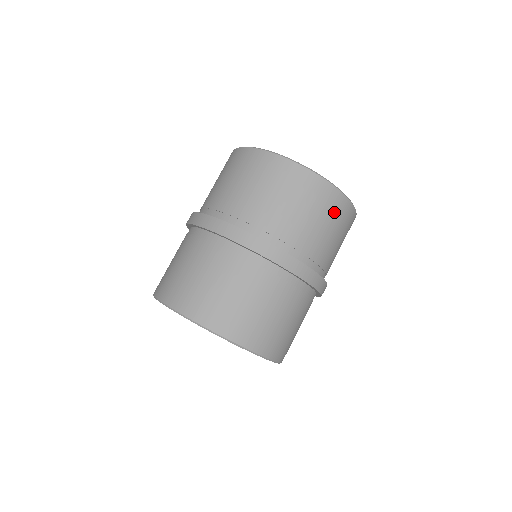
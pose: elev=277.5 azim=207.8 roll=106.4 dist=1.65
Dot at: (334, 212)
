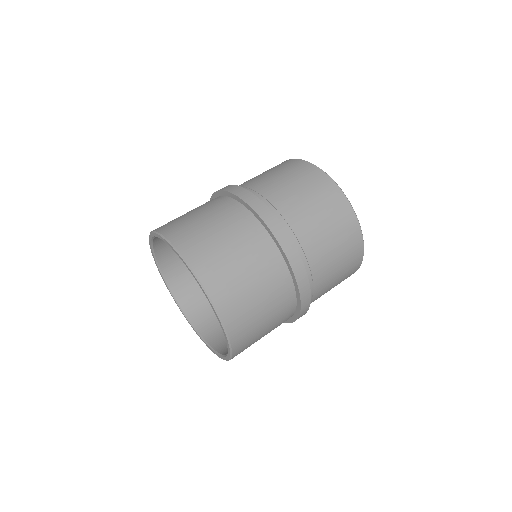
Dot at: (345, 233)
